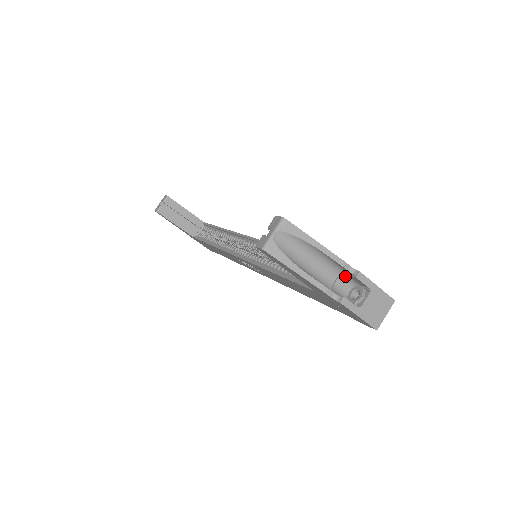
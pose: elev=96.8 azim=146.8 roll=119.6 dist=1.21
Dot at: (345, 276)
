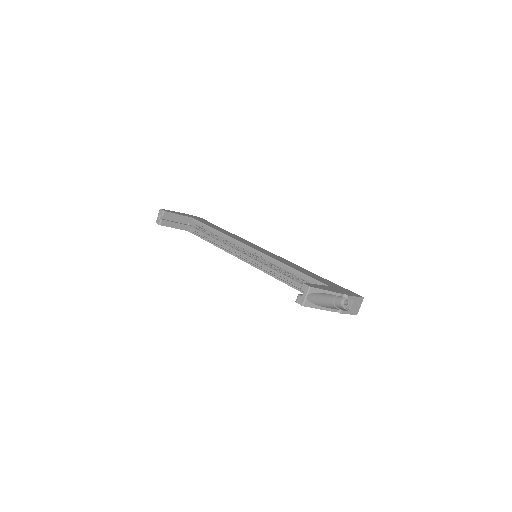
Dot at: (339, 296)
